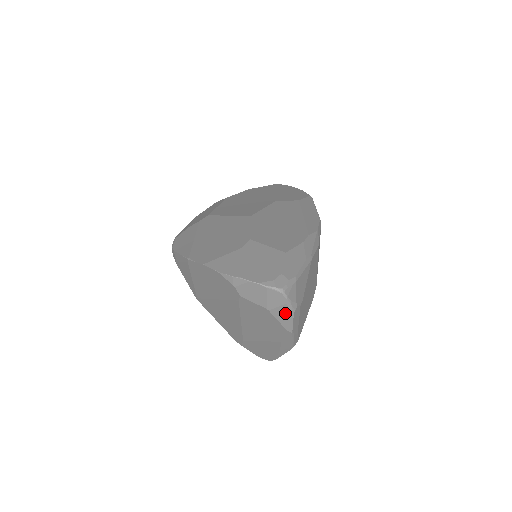
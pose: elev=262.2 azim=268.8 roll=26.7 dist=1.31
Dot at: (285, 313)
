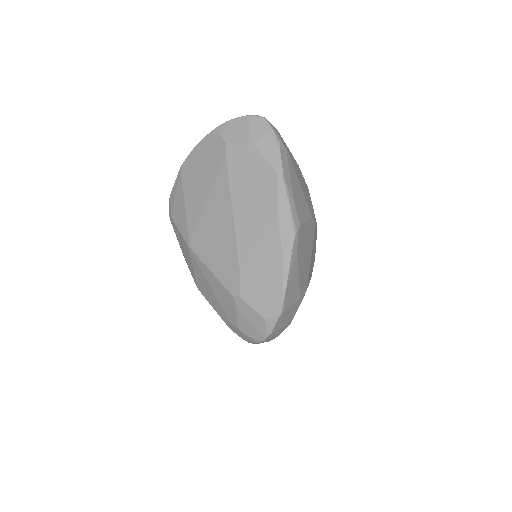
Dot at: (270, 145)
